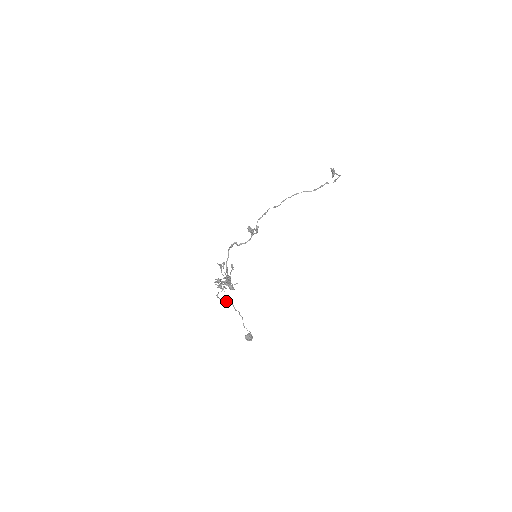
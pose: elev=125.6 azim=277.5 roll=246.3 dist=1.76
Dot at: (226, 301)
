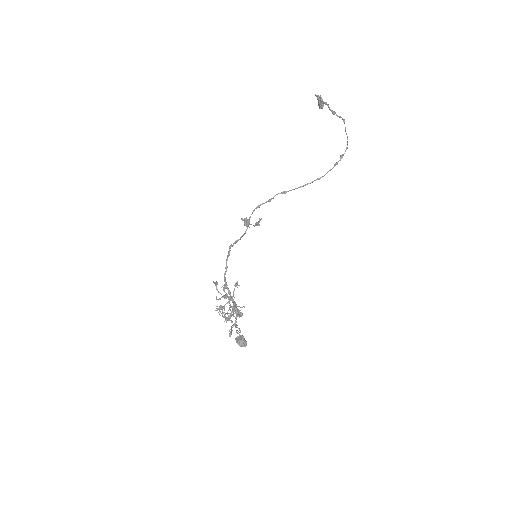
Dot at: occluded
